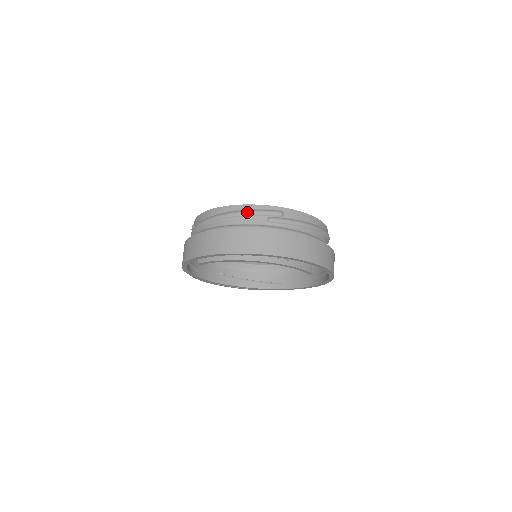
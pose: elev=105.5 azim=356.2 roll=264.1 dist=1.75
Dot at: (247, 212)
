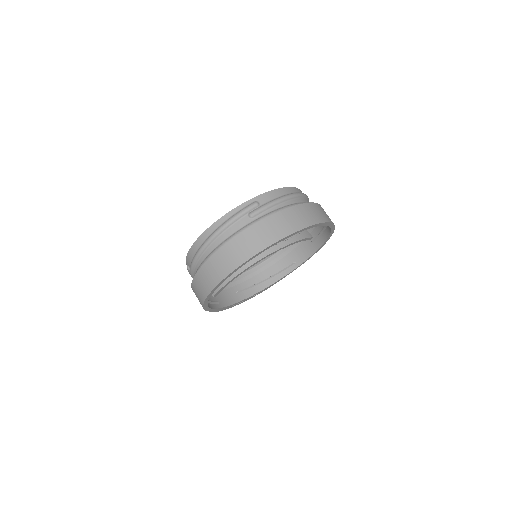
Dot at: (227, 222)
